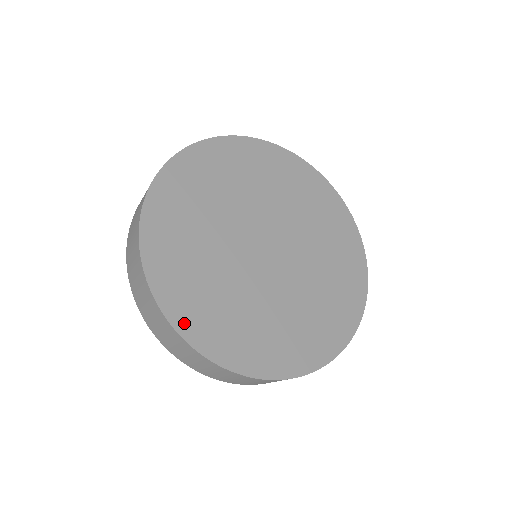
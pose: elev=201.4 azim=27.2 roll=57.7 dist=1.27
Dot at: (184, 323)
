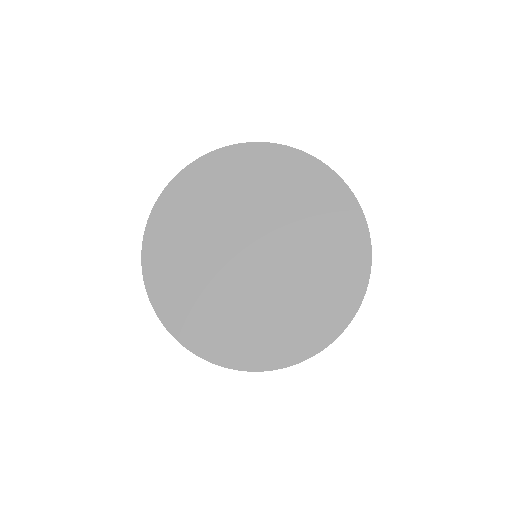
Dot at: (150, 252)
